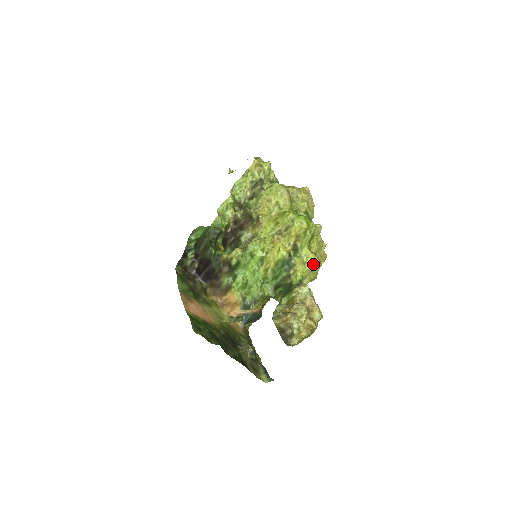
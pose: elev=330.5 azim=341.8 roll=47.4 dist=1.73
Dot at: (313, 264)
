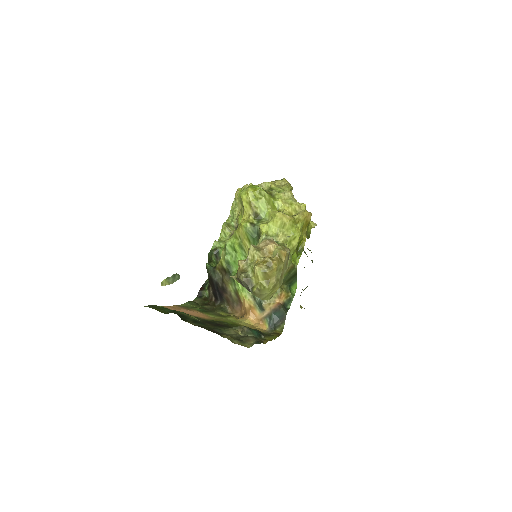
Dot at: (274, 218)
